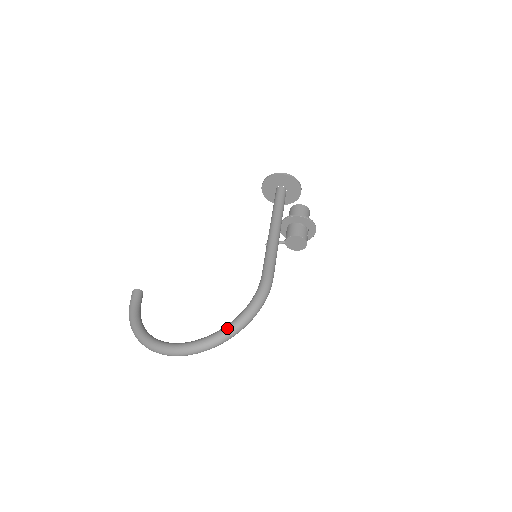
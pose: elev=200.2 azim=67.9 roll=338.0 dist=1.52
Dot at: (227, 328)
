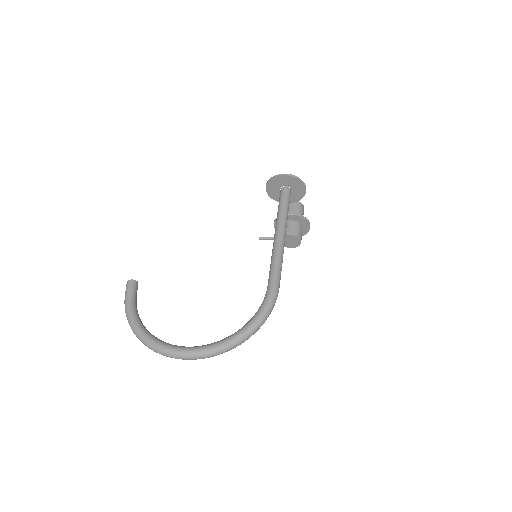
Dot at: (235, 337)
